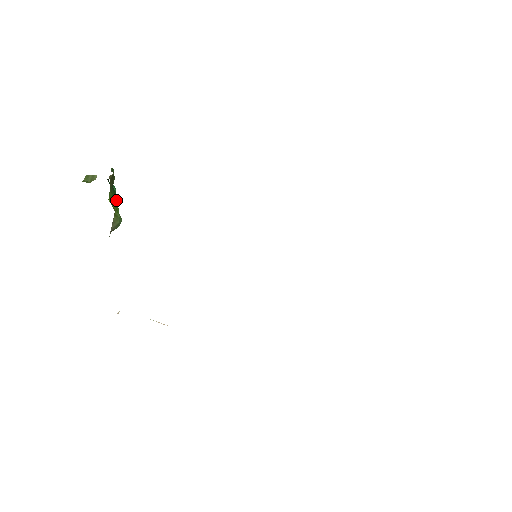
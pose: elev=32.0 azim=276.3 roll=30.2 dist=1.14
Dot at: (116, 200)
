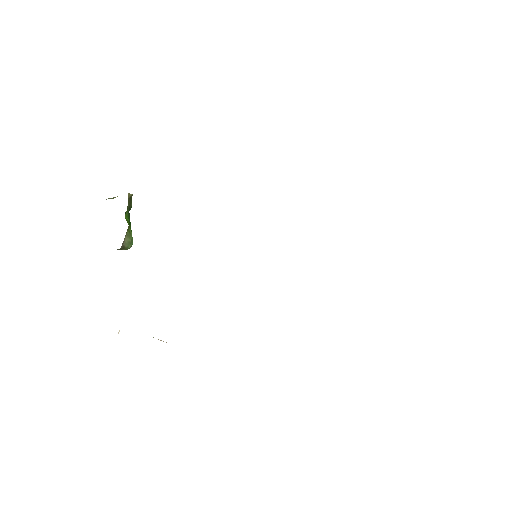
Dot at: (130, 226)
